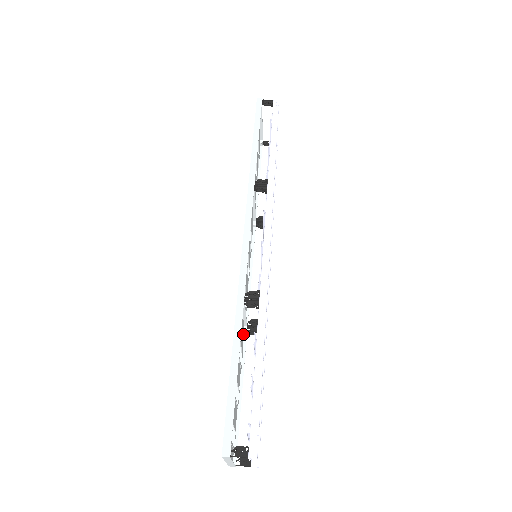
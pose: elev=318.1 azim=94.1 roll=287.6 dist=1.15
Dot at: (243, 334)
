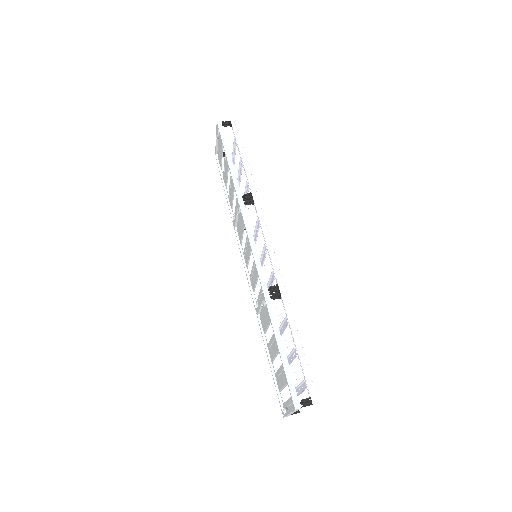
Dot at: (261, 319)
